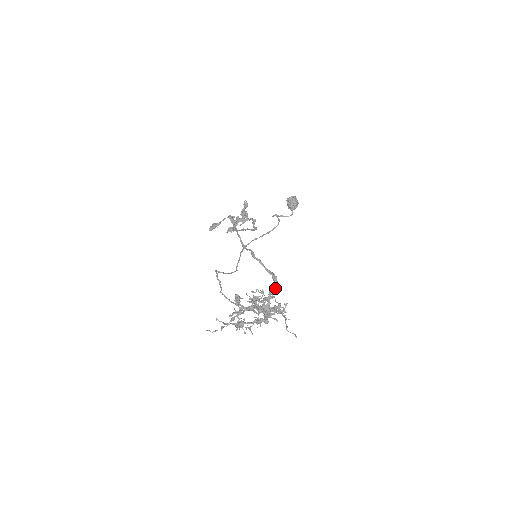
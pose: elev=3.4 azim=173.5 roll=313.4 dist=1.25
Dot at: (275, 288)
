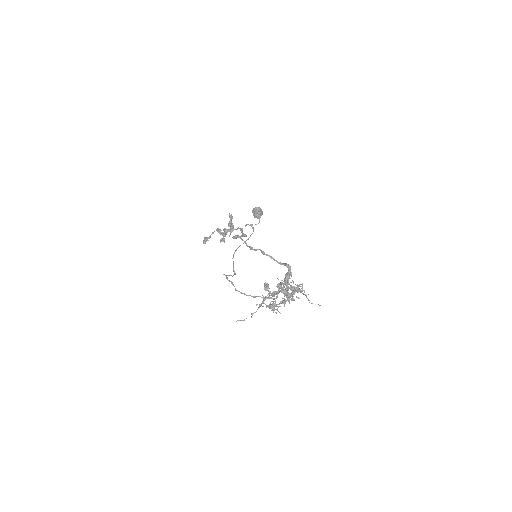
Dot at: occluded
